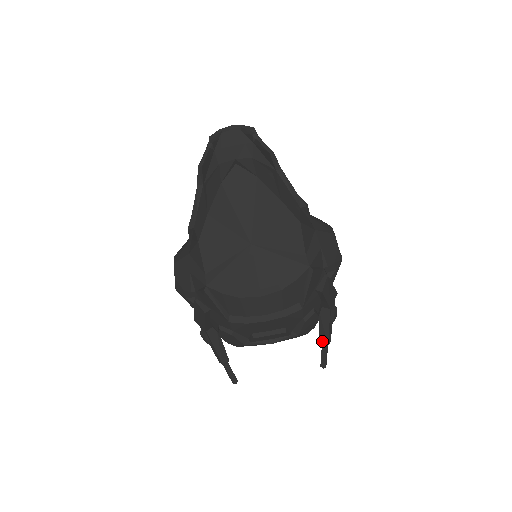
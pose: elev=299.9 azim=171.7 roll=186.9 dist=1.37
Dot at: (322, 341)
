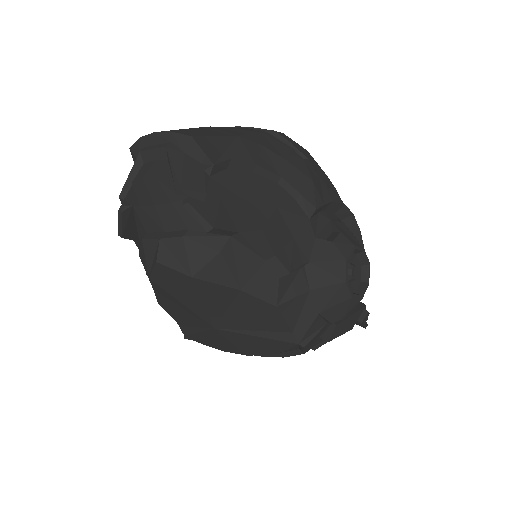
Dot at: occluded
